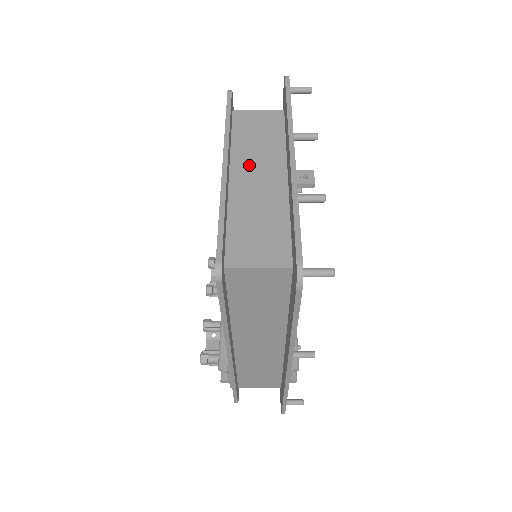
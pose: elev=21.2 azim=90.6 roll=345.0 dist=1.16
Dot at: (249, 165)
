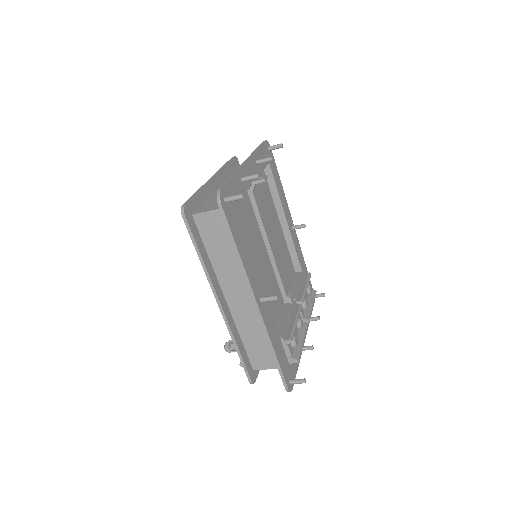
Dot at: occluded
